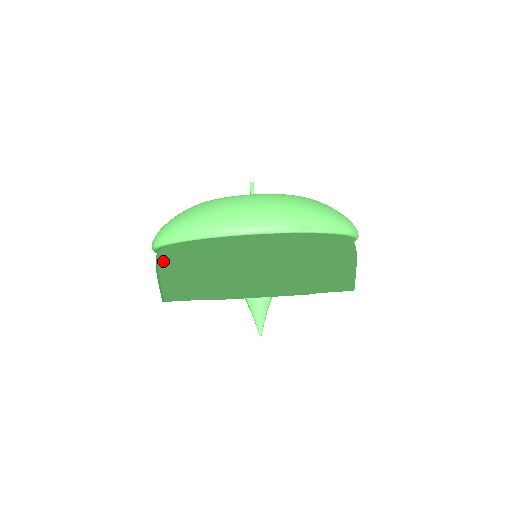
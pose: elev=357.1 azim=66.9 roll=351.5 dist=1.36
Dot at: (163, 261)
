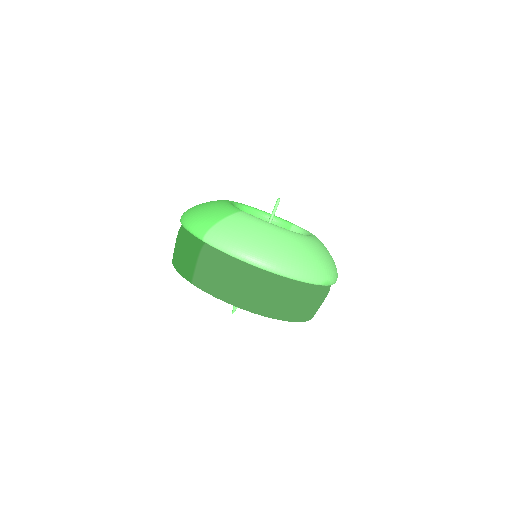
Dot at: (212, 260)
